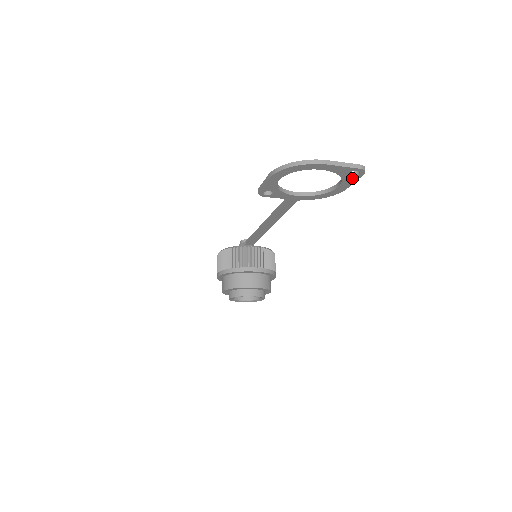
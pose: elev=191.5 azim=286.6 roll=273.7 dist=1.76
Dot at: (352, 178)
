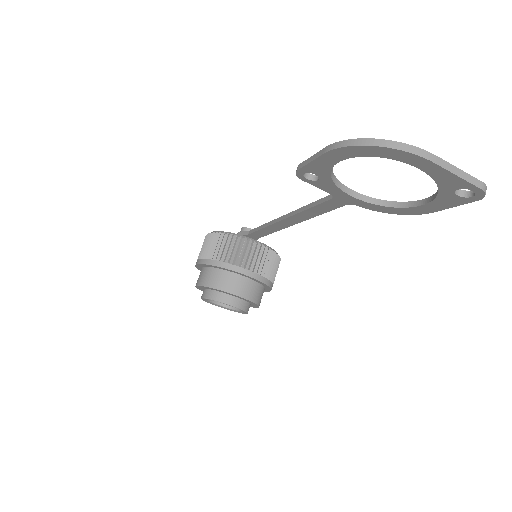
Dot at: (455, 199)
